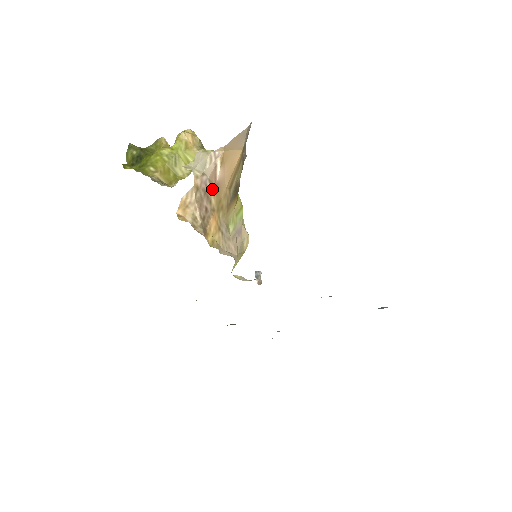
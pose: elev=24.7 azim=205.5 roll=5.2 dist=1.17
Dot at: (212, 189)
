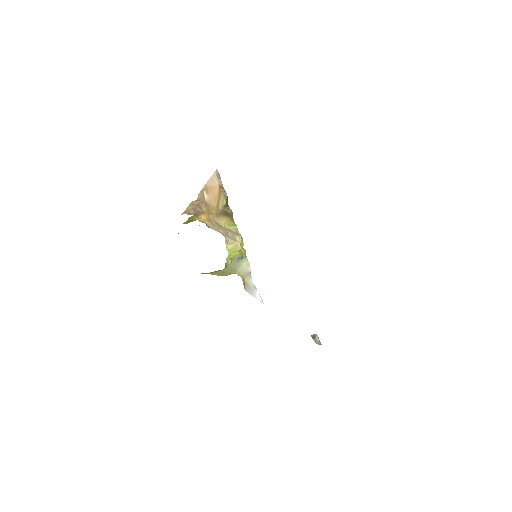
Dot at: (203, 205)
